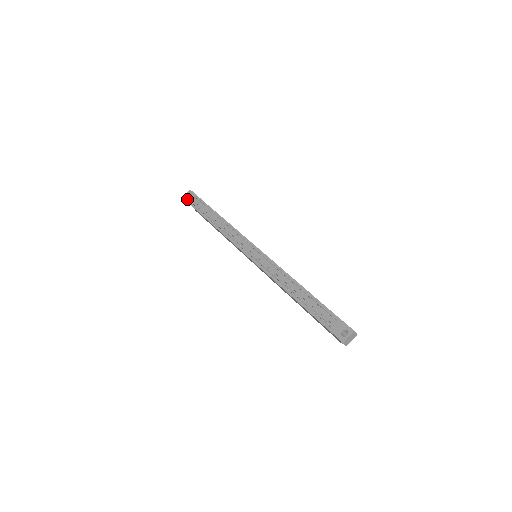
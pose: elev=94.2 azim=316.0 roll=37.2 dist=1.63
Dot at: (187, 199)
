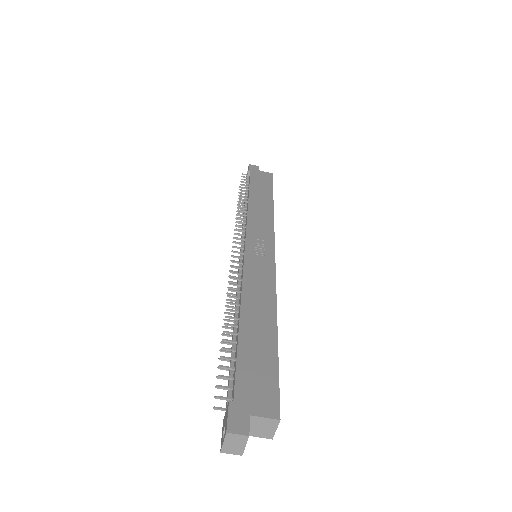
Dot at: occluded
